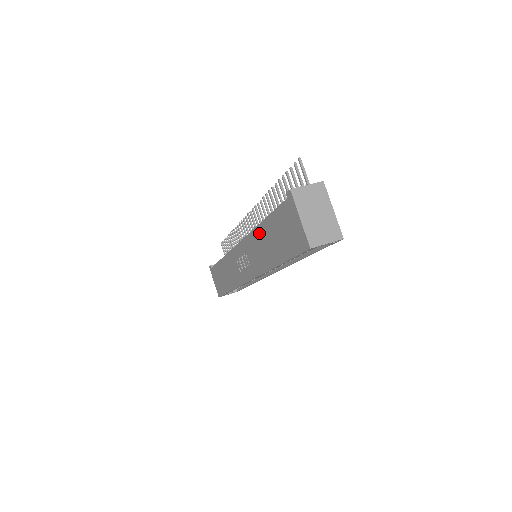
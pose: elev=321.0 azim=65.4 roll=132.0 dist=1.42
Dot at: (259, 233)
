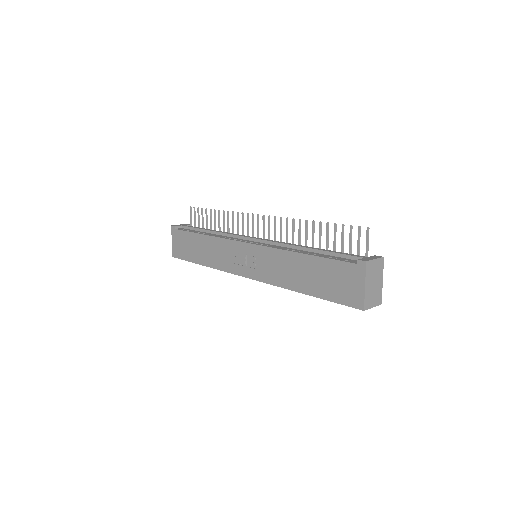
Dot at: (292, 258)
